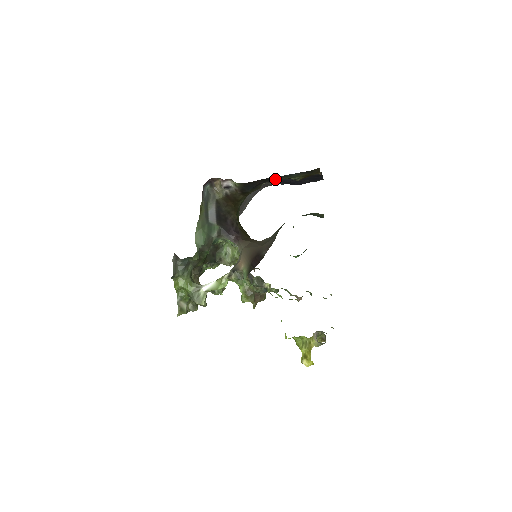
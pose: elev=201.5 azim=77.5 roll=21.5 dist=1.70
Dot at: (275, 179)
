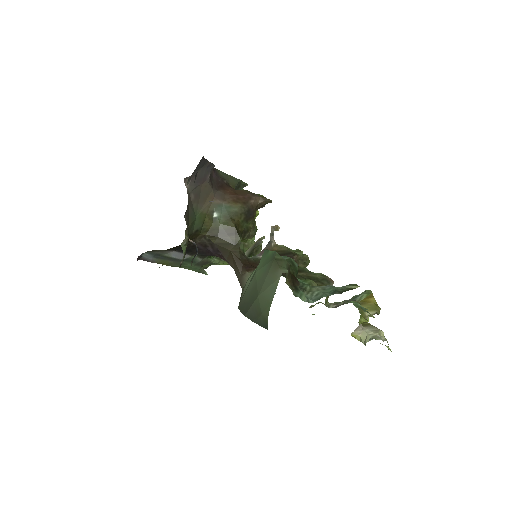
Dot at: occluded
